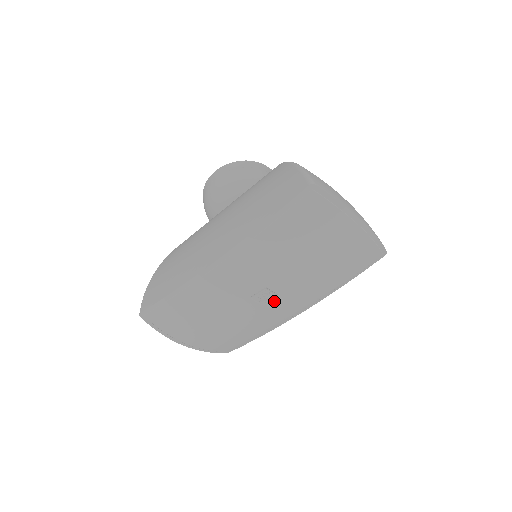
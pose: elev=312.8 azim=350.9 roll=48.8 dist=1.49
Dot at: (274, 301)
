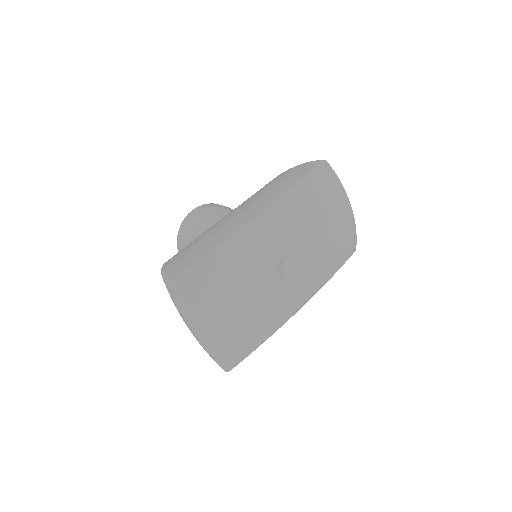
Dot at: (291, 277)
